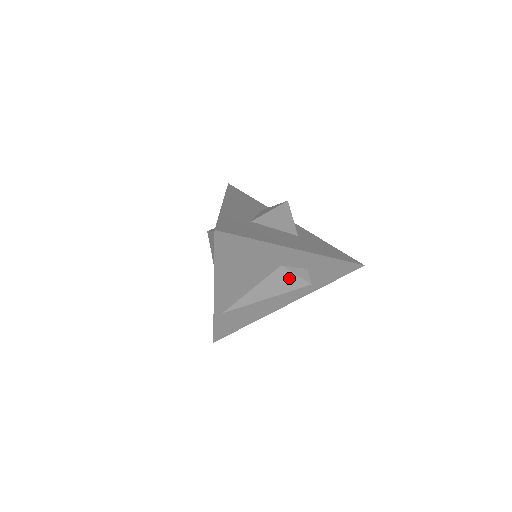
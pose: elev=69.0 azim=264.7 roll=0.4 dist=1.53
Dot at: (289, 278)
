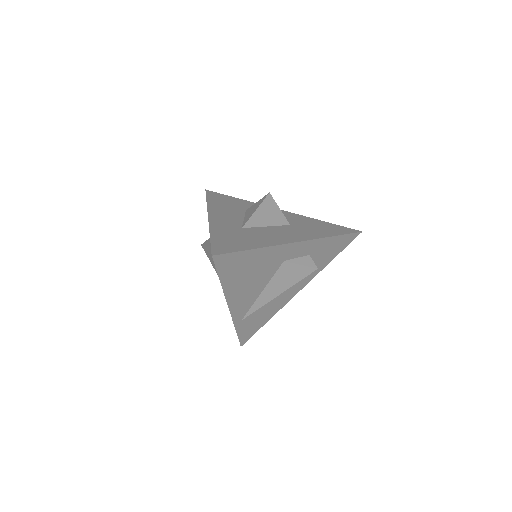
Dot at: (295, 270)
